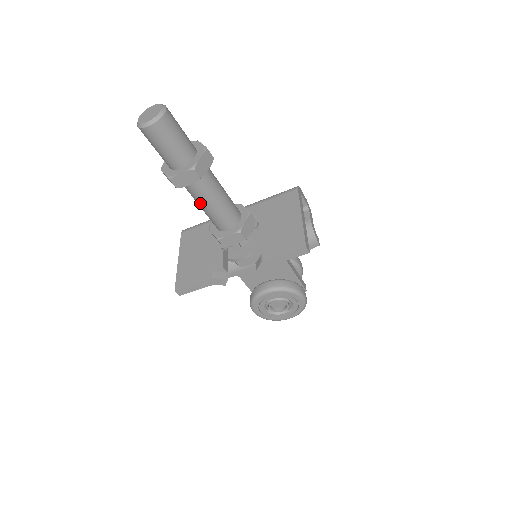
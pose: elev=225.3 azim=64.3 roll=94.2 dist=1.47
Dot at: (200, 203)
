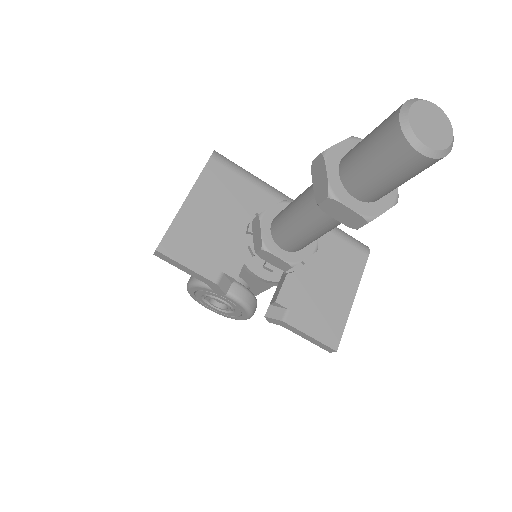
Dot at: (303, 218)
